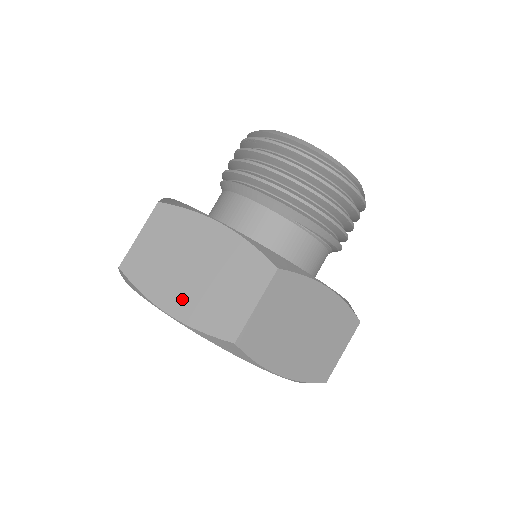
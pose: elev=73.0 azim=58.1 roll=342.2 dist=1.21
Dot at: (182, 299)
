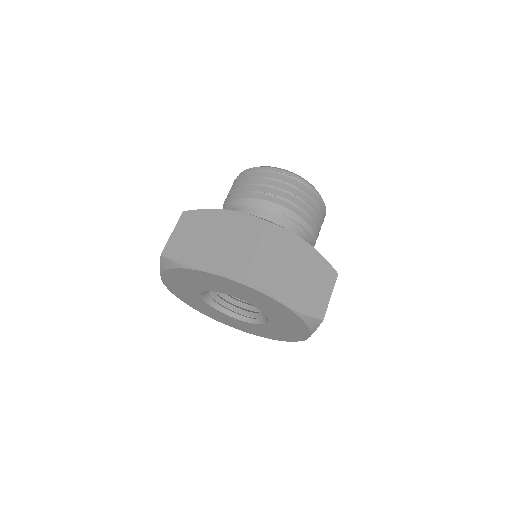
Dot at: (207, 258)
